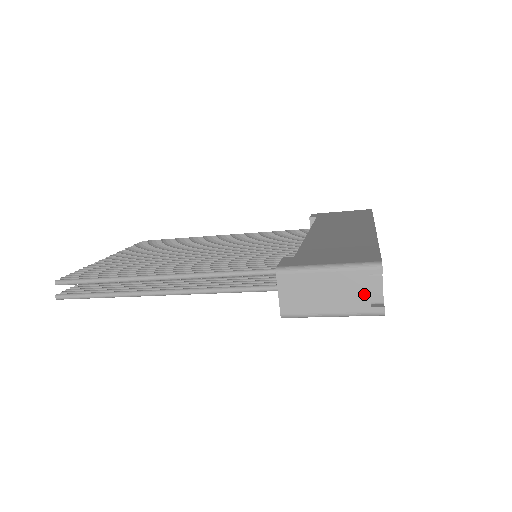
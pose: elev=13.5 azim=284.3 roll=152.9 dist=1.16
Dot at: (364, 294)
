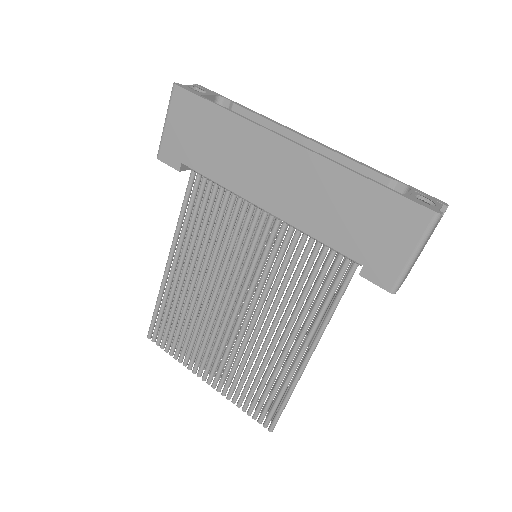
Dot at: occluded
